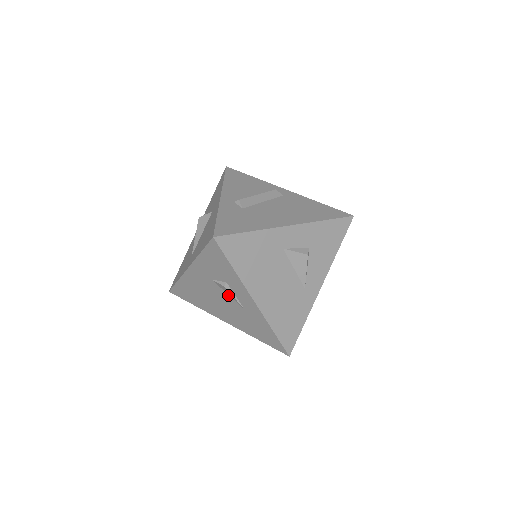
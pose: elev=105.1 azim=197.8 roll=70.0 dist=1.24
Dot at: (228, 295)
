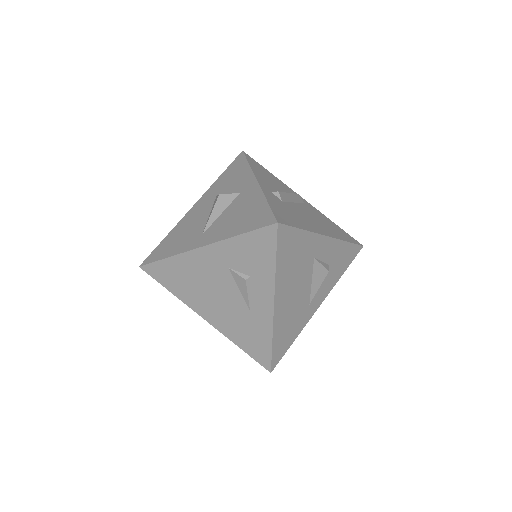
Dot at: (239, 290)
